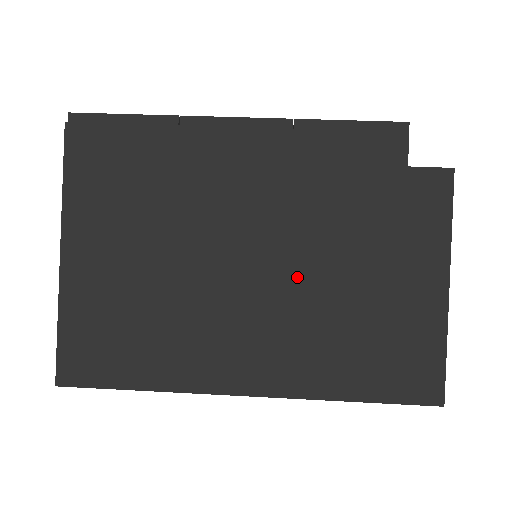
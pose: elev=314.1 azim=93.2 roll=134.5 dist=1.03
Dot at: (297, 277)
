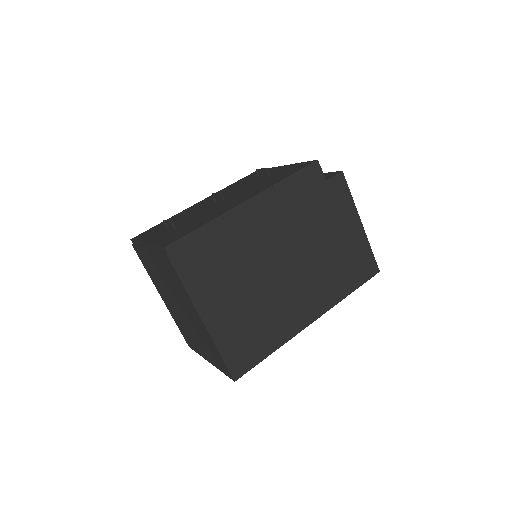
Dot at: (308, 258)
